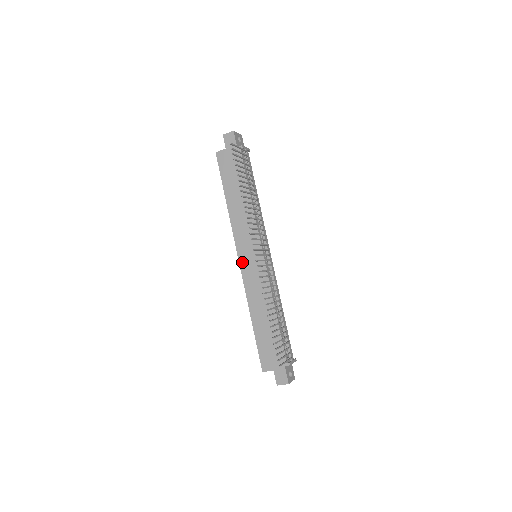
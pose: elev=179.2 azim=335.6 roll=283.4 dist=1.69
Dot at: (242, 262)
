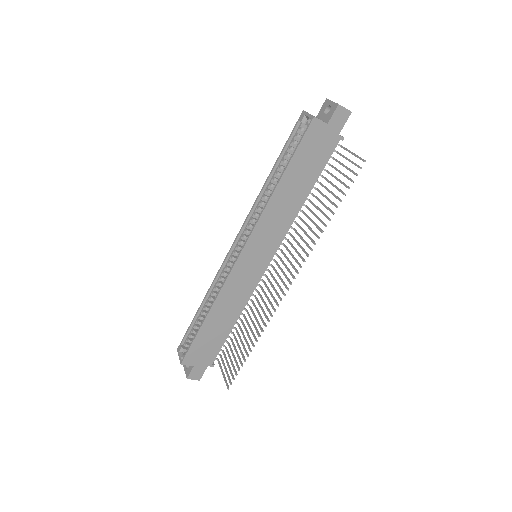
Dot at: (242, 259)
